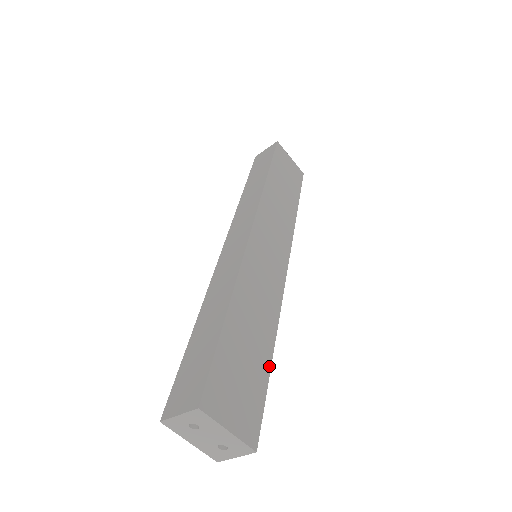
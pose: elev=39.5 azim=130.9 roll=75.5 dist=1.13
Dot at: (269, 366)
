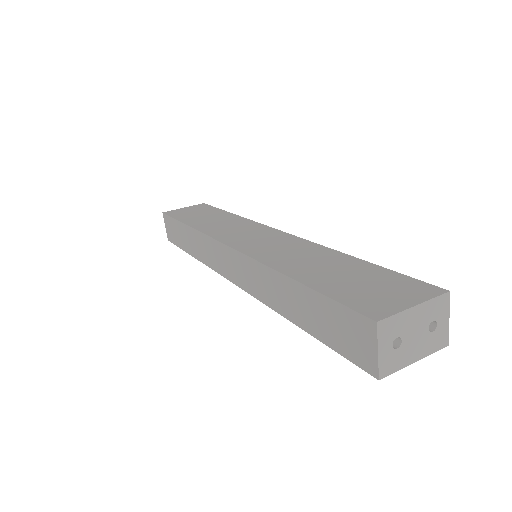
Dot at: (366, 263)
